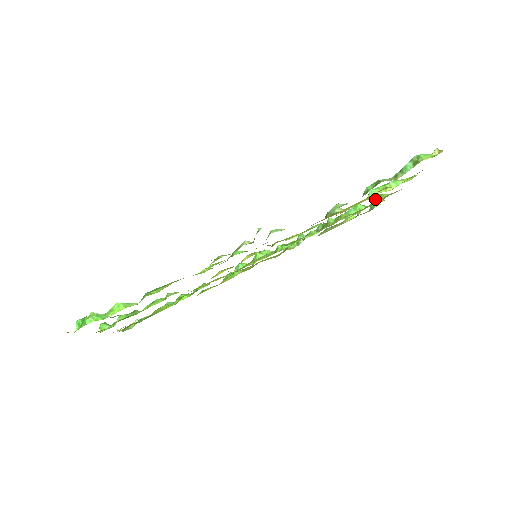
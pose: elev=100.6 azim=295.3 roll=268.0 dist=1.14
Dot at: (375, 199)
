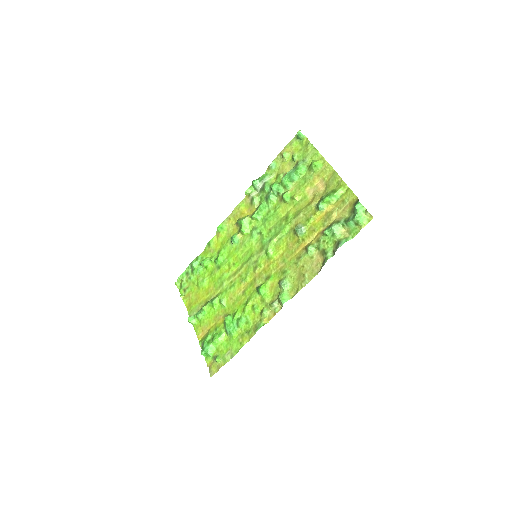
Dot at: (311, 167)
